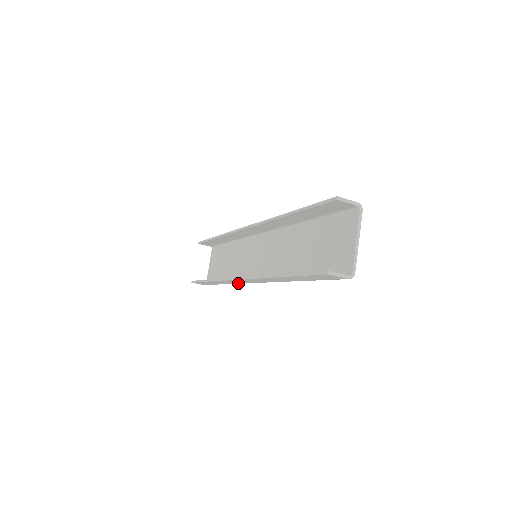
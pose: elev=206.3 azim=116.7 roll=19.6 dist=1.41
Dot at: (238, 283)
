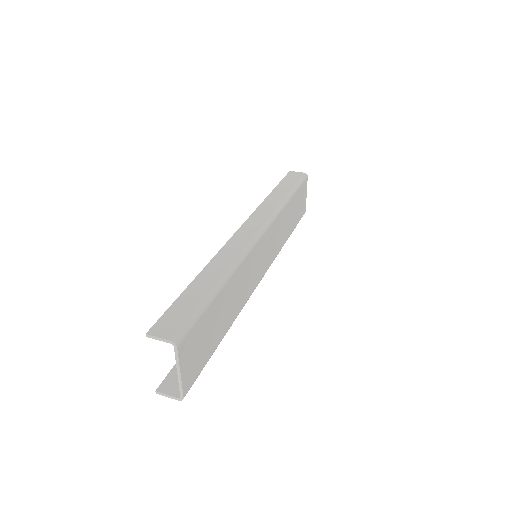
Dot at: occluded
